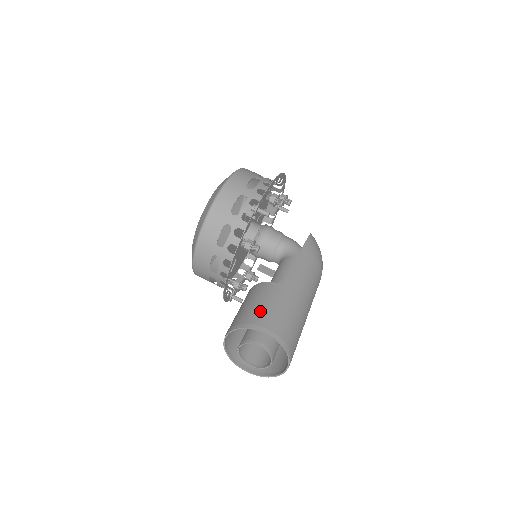
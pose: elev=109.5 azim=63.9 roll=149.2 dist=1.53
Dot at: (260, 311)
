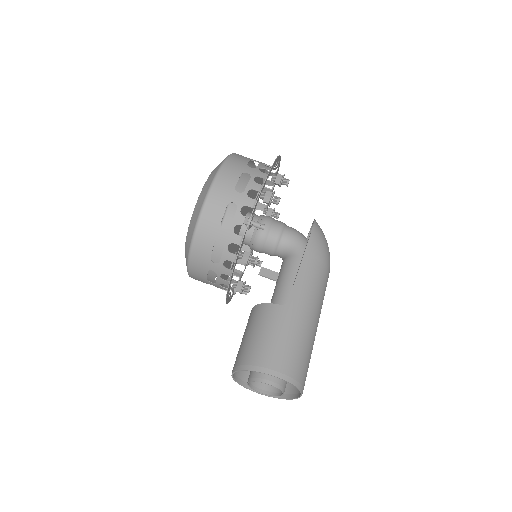
Dot at: (266, 347)
